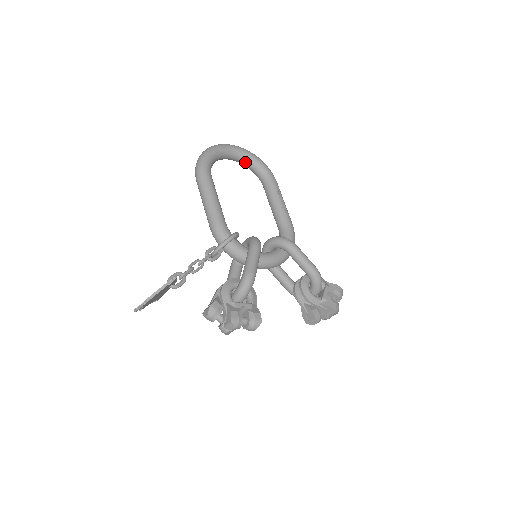
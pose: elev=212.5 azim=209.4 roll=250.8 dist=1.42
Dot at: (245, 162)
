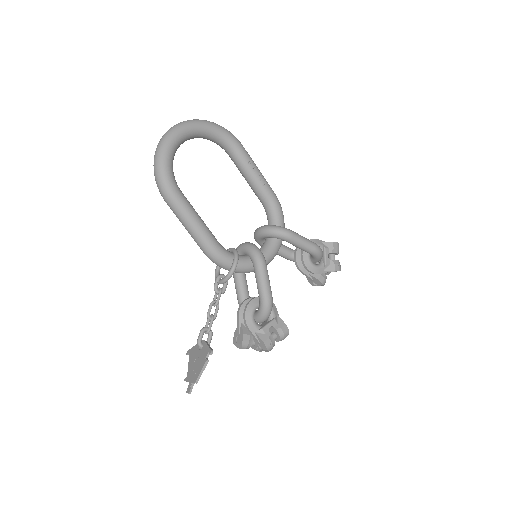
Dot at: (201, 137)
